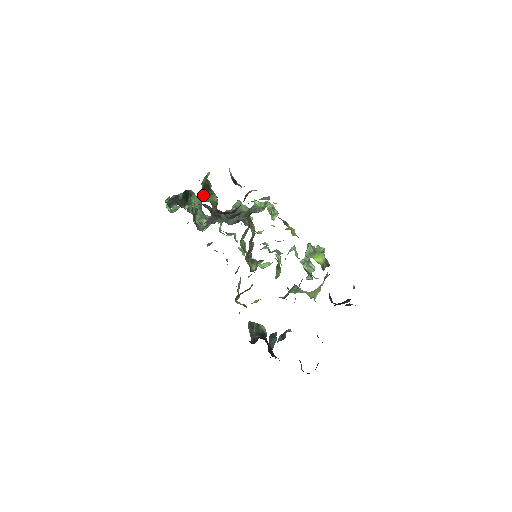
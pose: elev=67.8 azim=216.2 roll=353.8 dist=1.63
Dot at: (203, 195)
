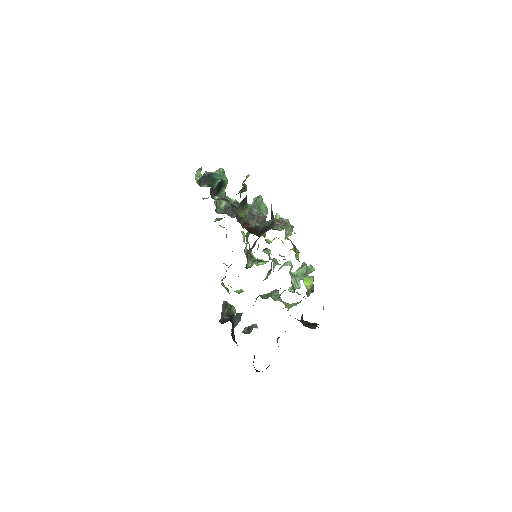
Dot at: (239, 209)
